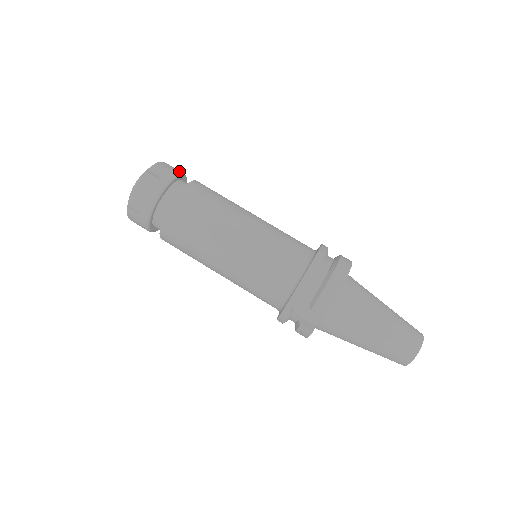
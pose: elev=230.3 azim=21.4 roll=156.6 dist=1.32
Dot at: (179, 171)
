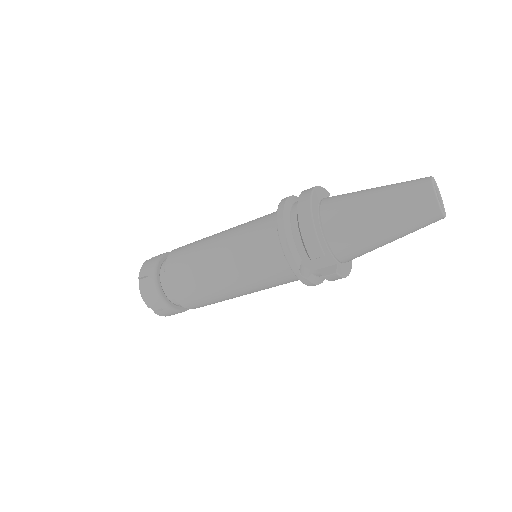
Dot at: (159, 256)
